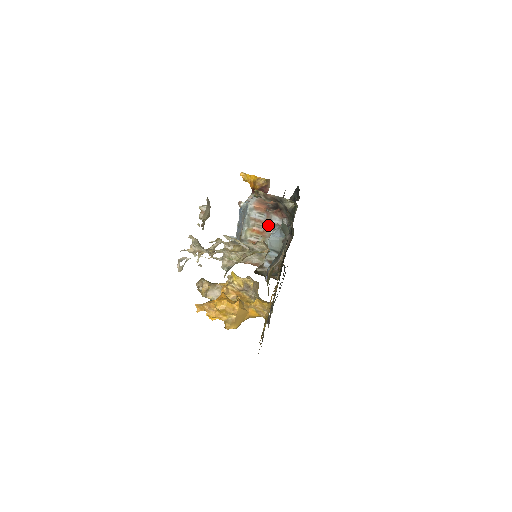
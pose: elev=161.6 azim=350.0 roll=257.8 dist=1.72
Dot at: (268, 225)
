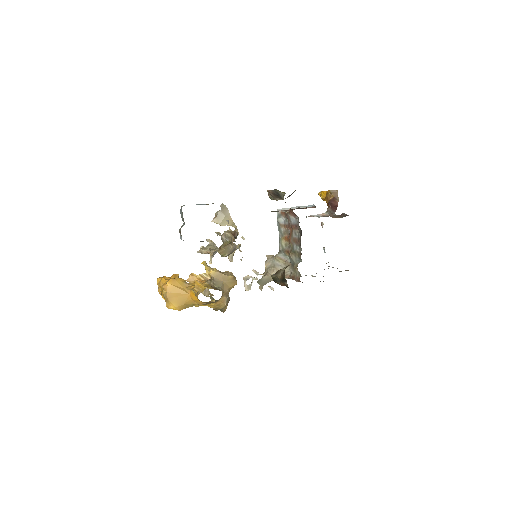
Dot at: (292, 229)
